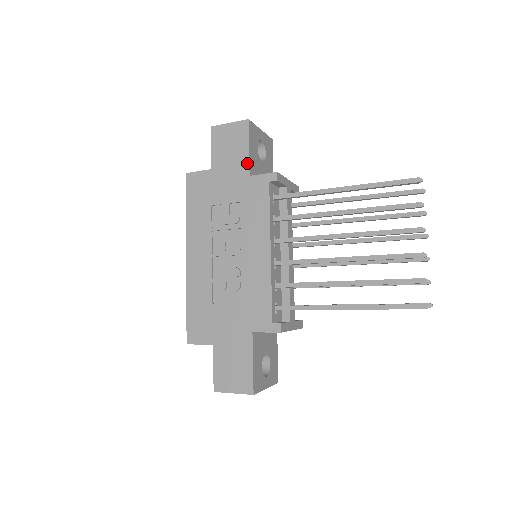
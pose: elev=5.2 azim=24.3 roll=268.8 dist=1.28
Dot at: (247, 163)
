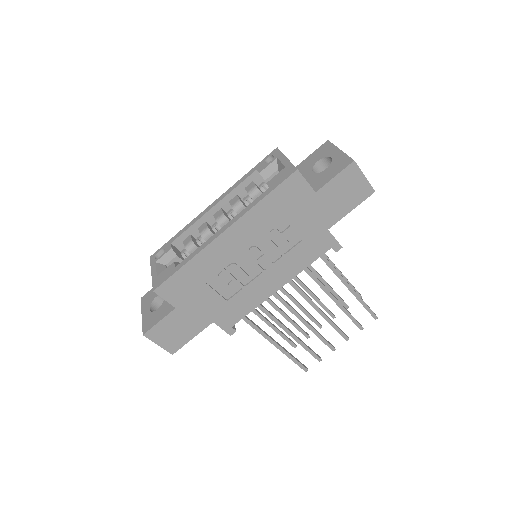
Dot at: (338, 220)
